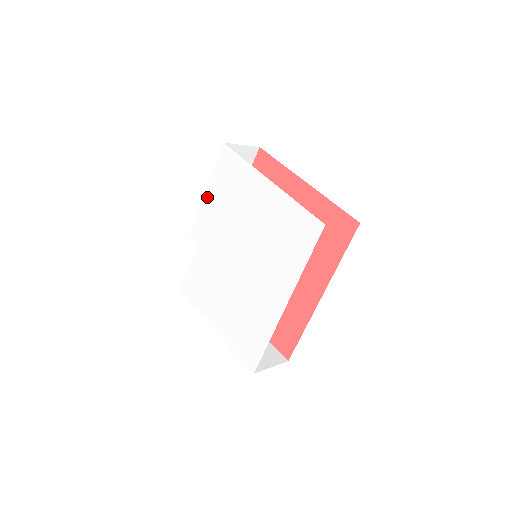
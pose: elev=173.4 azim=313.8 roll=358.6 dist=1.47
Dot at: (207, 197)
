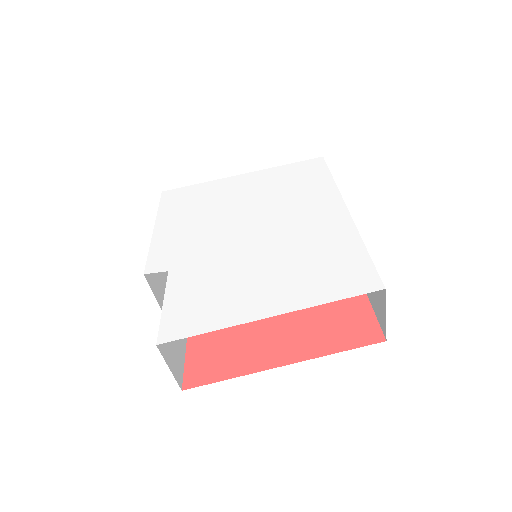
Dot at: (160, 229)
